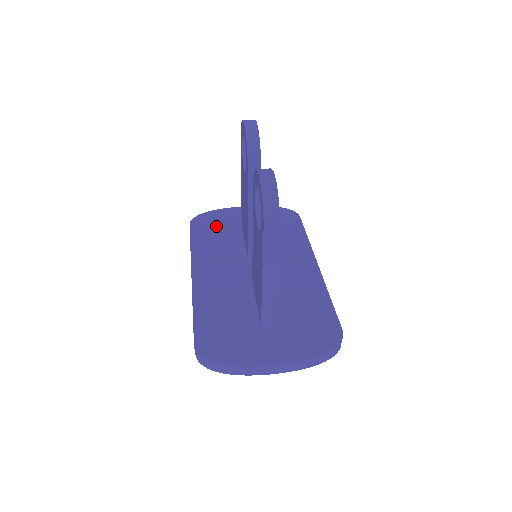
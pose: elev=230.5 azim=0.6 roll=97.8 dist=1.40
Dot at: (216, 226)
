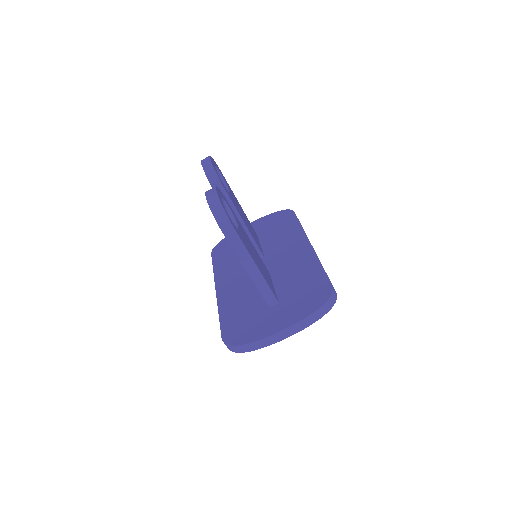
Dot at: (230, 247)
